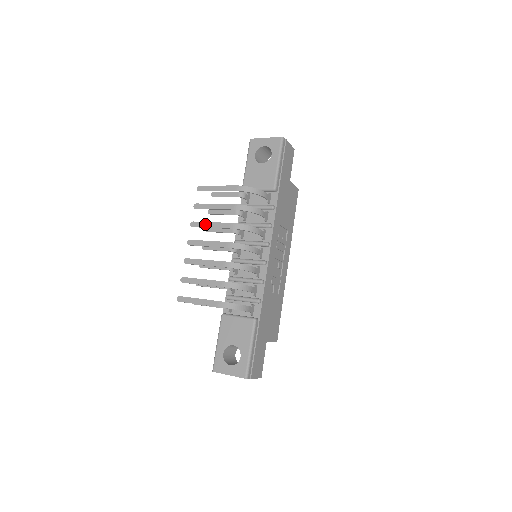
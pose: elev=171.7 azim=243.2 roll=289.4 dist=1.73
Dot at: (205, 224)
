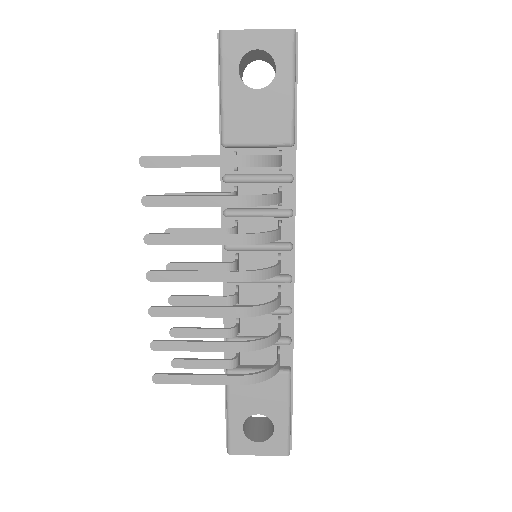
Dot at: (178, 239)
